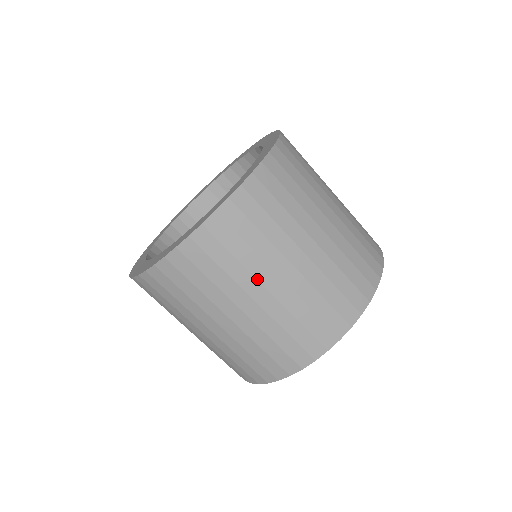
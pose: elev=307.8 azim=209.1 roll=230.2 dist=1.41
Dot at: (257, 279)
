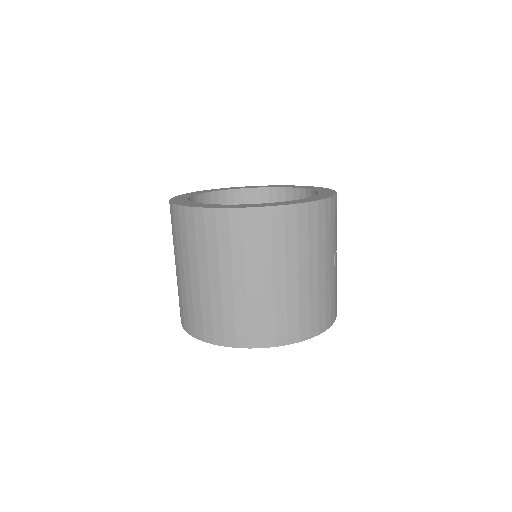
Dot at: (198, 264)
